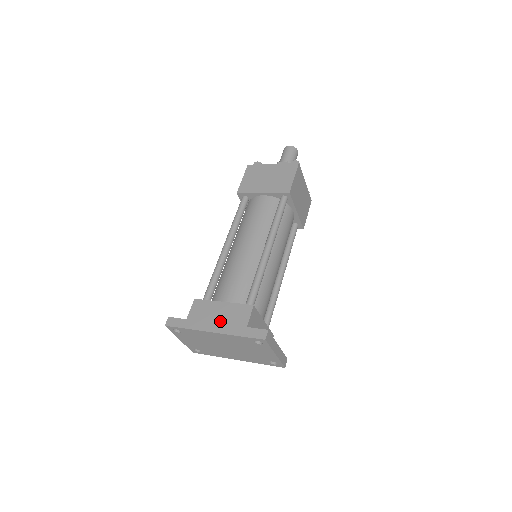
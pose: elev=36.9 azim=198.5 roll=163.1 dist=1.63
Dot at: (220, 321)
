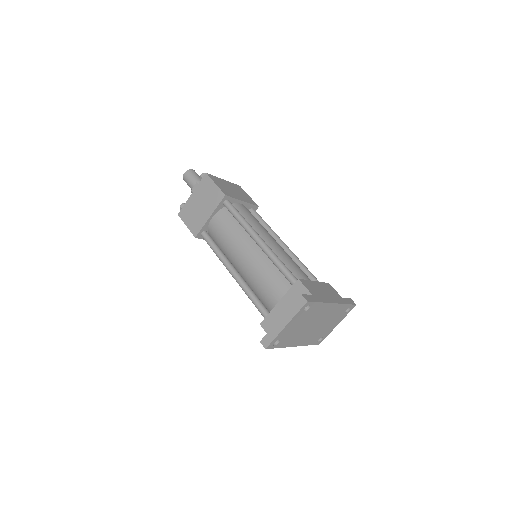
Dot at: (329, 295)
